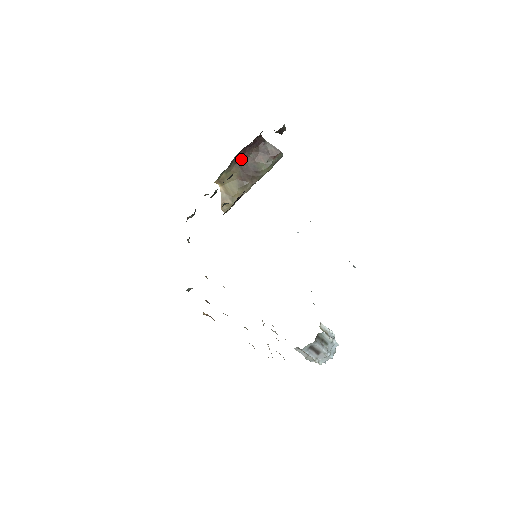
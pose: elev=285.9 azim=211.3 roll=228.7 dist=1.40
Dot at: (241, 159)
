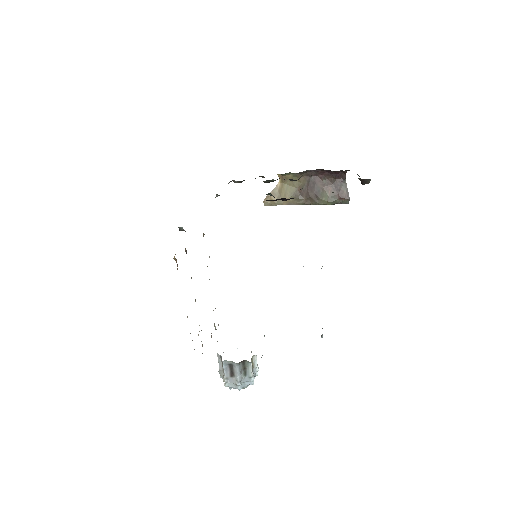
Dot at: (314, 176)
